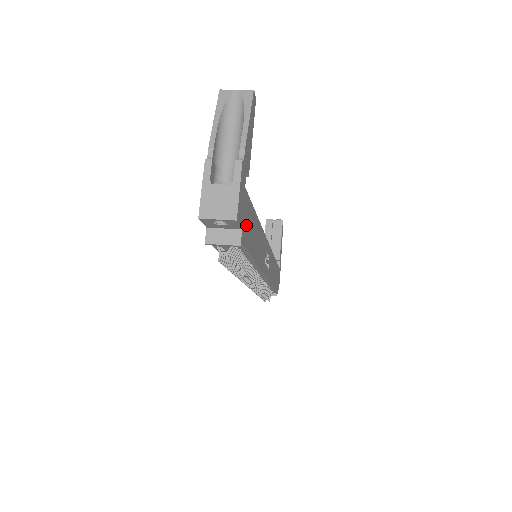
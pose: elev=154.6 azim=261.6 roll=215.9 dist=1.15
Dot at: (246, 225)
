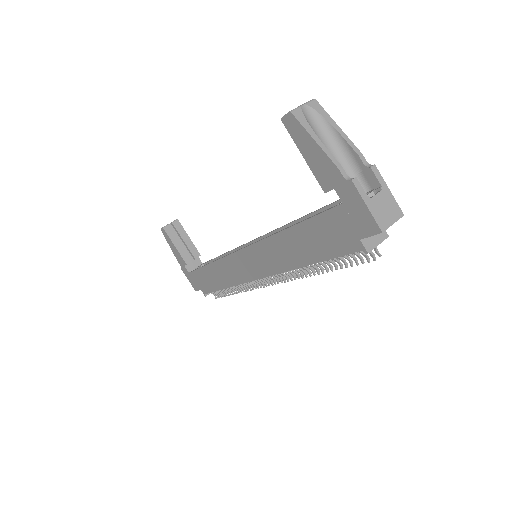
Dot at: occluded
